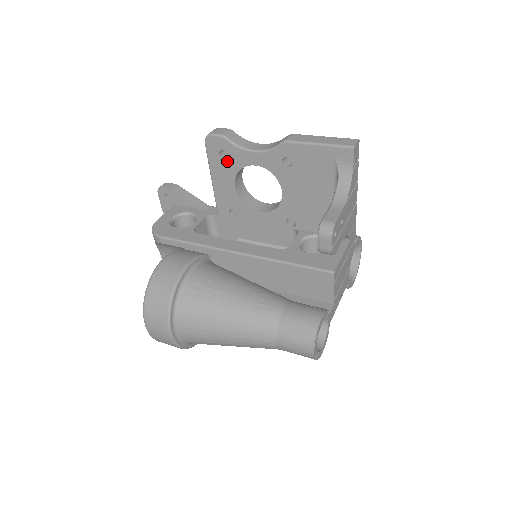
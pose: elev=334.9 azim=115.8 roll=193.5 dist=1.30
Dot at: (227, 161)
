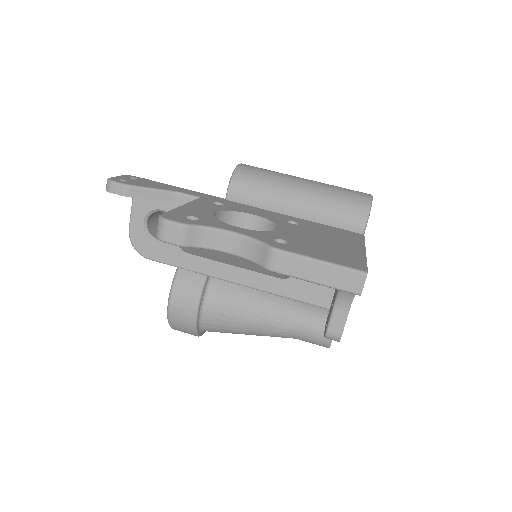
Dot at: occluded
